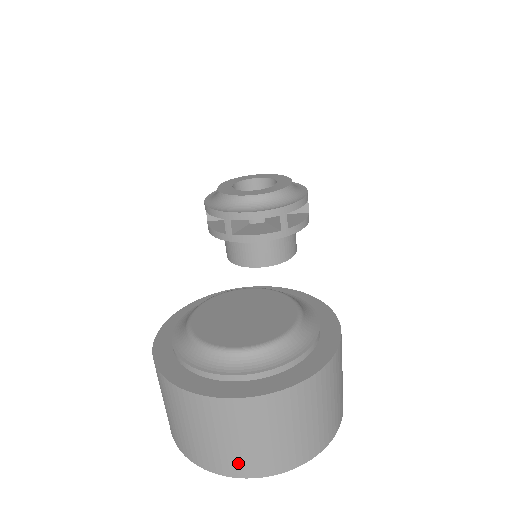
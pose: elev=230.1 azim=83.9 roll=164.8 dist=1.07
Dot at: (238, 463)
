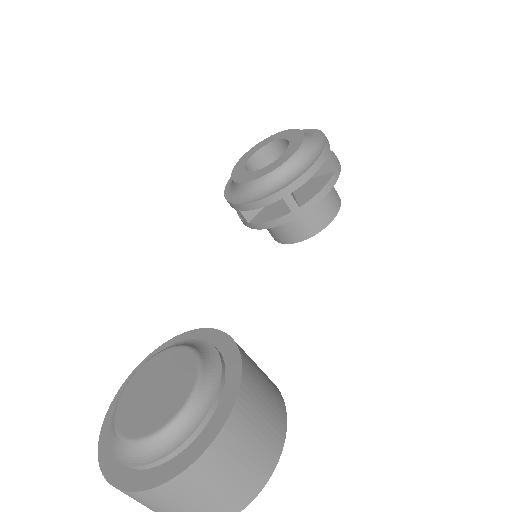
Dot at: out of frame
